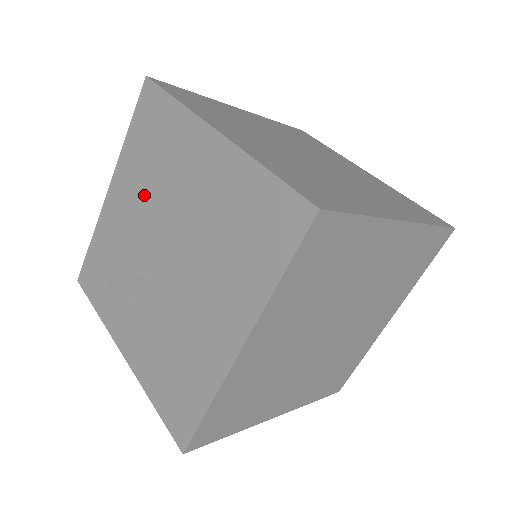
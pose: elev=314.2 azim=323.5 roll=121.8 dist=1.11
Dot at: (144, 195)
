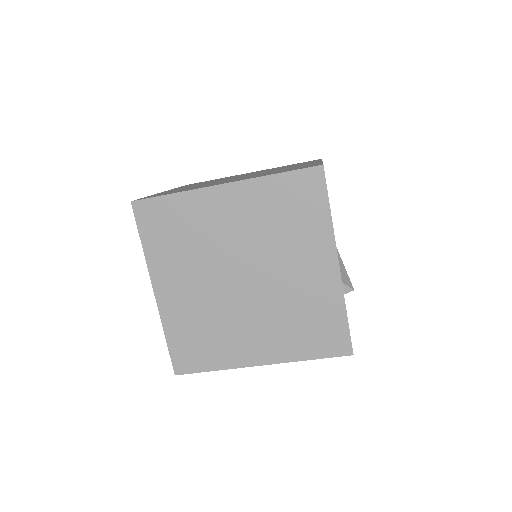
Dot at: occluded
